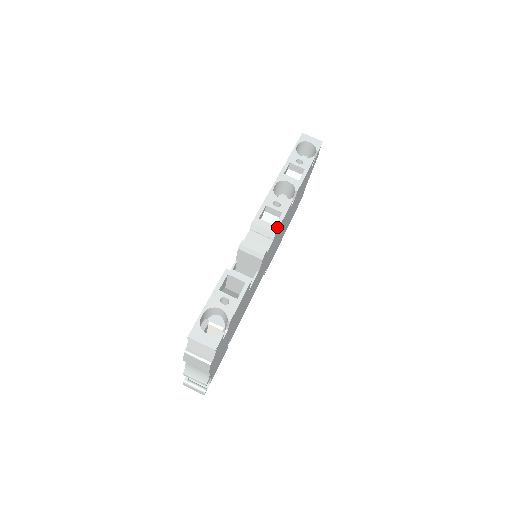
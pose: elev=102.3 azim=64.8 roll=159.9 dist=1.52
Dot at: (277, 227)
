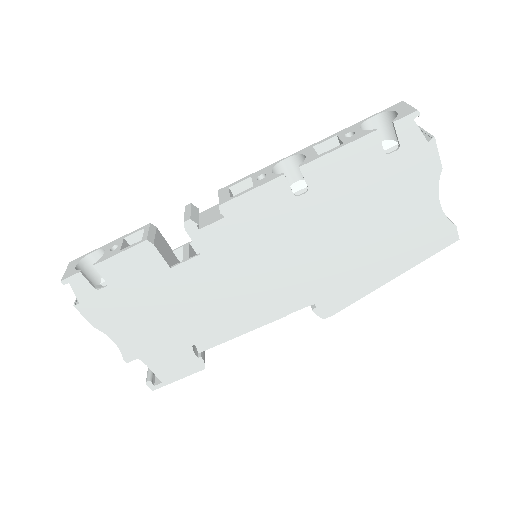
Dot at: (229, 199)
